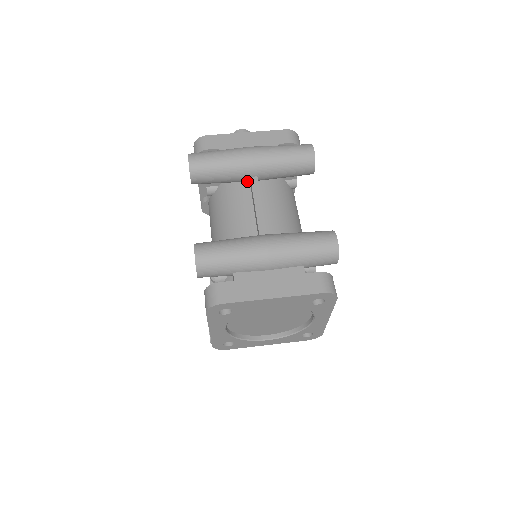
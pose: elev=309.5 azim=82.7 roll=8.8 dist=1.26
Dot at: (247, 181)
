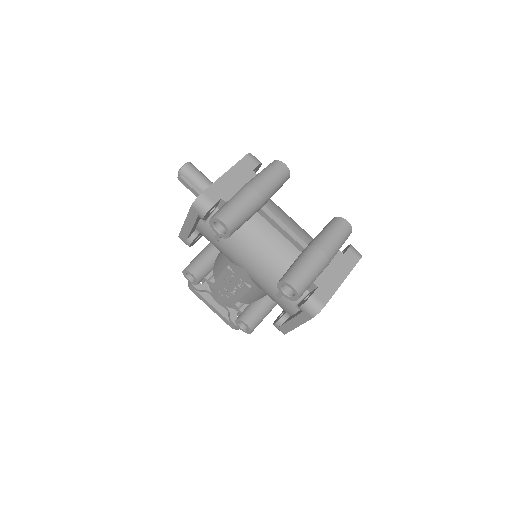
Dot at: occluded
